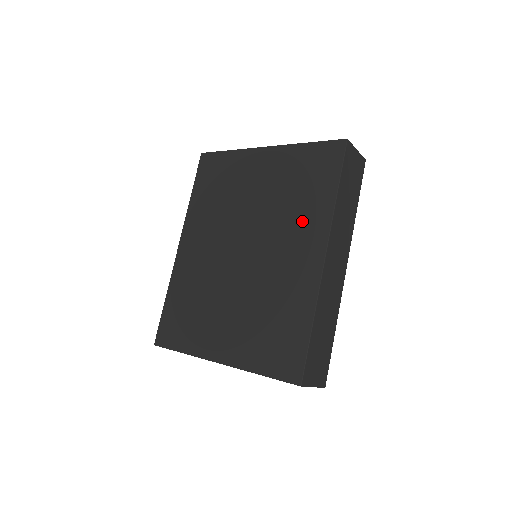
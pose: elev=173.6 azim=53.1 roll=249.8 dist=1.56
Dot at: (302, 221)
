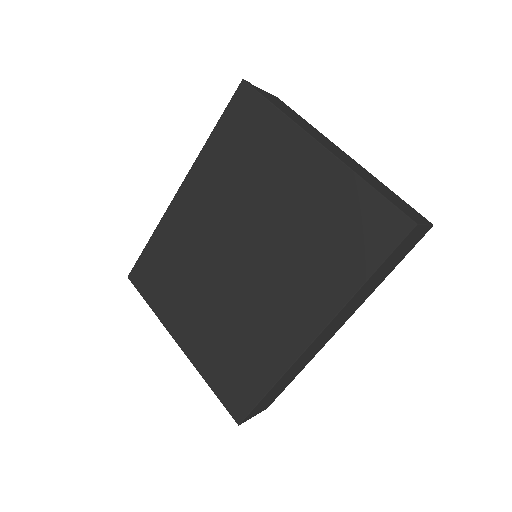
Dot at: (313, 280)
